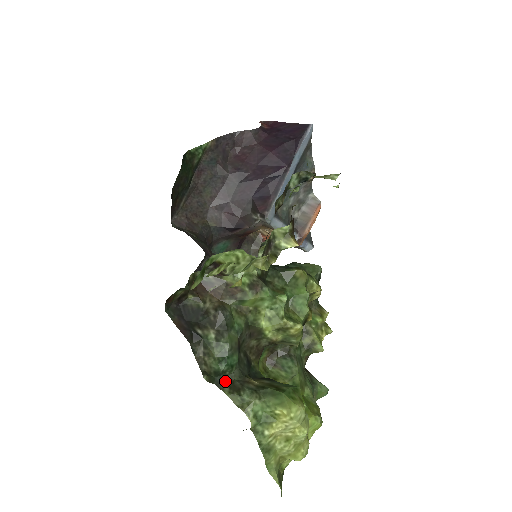
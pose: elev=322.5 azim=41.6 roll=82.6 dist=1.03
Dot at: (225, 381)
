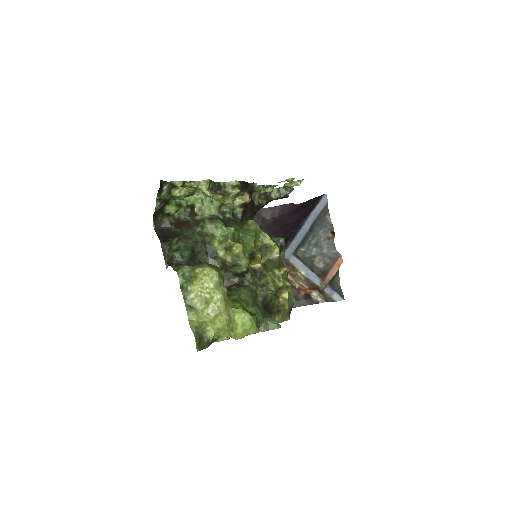
Dot at: (175, 264)
